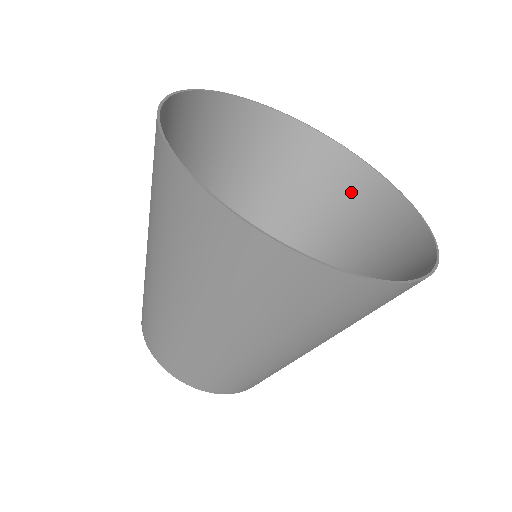
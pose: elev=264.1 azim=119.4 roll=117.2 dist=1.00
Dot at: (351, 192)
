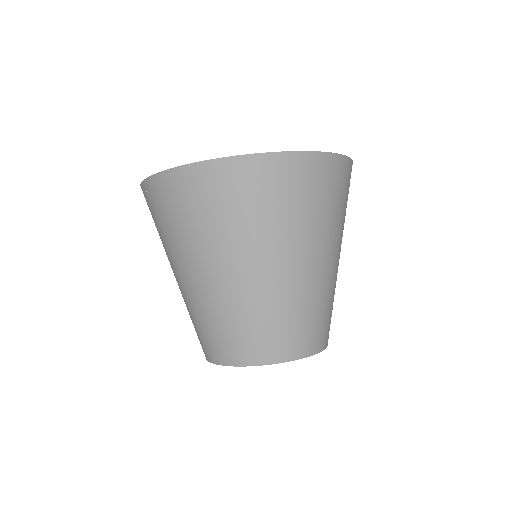
Dot at: occluded
